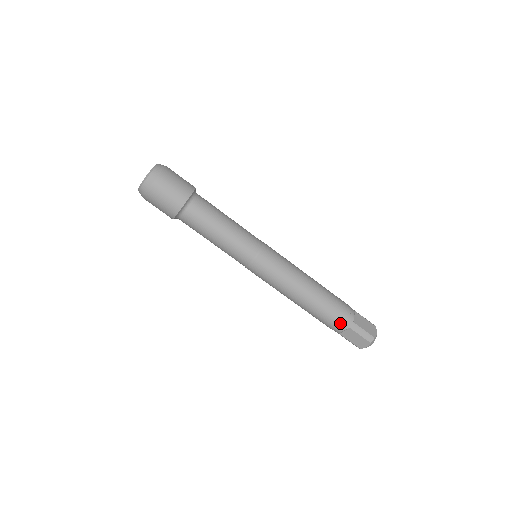
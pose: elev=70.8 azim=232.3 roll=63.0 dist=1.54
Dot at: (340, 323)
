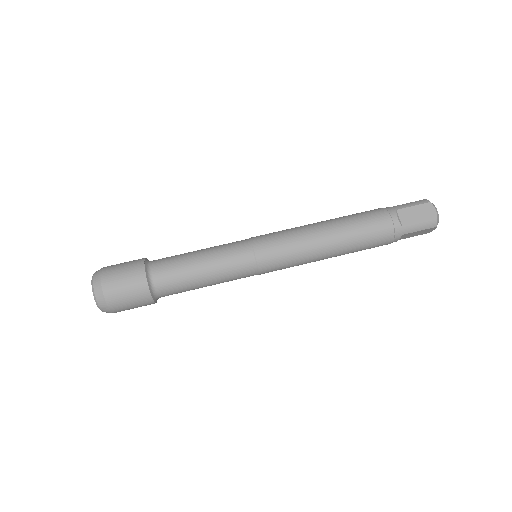
Dot at: (384, 214)
